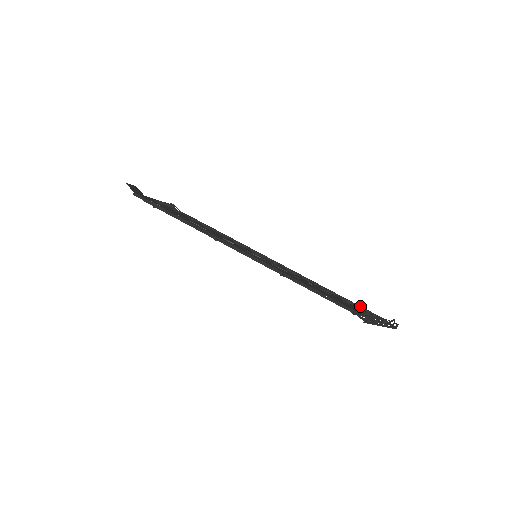
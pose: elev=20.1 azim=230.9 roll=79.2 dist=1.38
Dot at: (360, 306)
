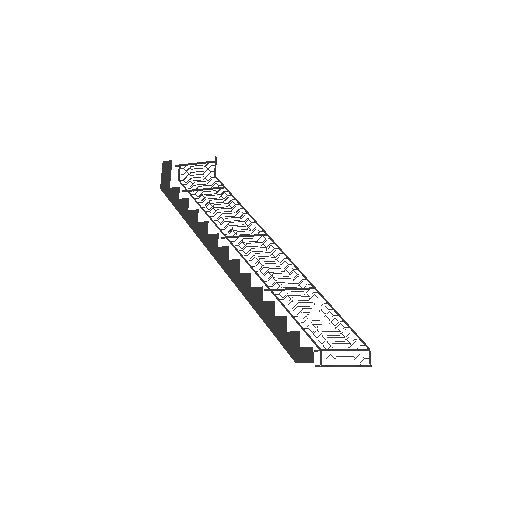
Dot at: (348, 327)
